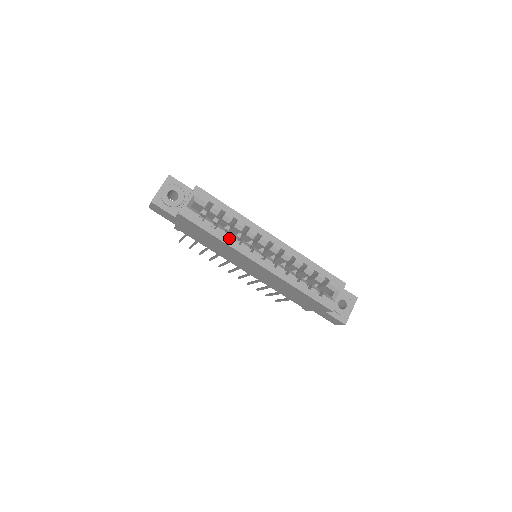
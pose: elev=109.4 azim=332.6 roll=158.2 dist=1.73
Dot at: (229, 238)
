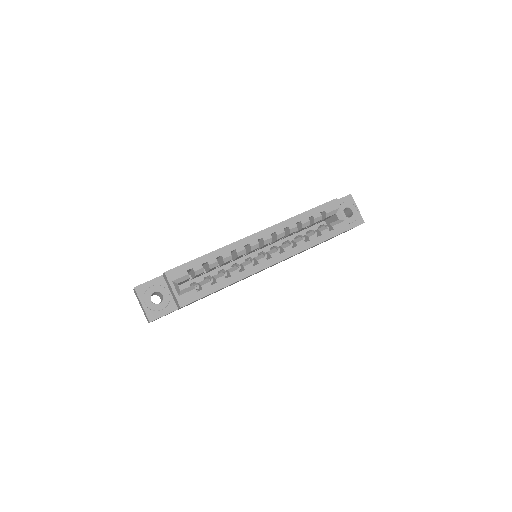
Dot at: (232, 276)
